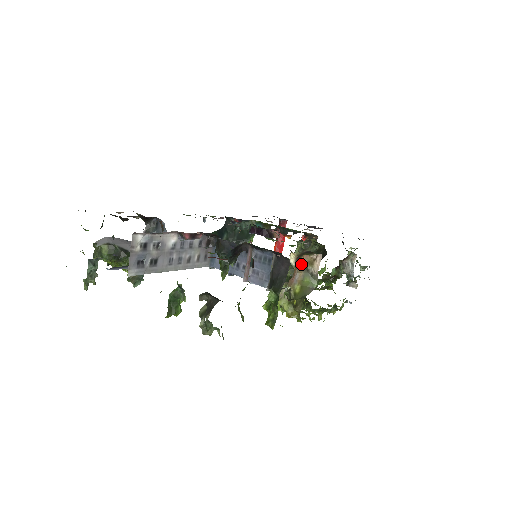
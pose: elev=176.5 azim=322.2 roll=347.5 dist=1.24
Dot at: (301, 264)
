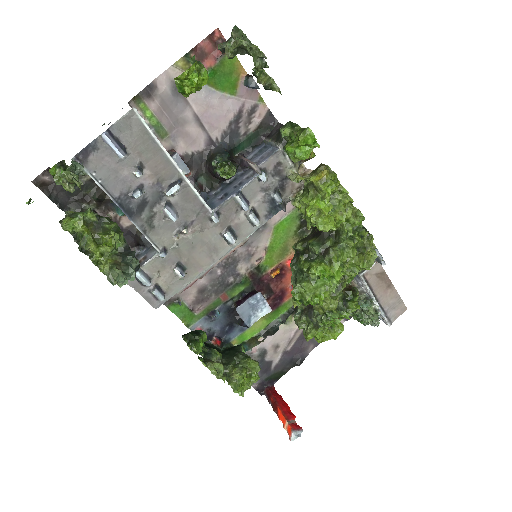
Dot at: occluded
